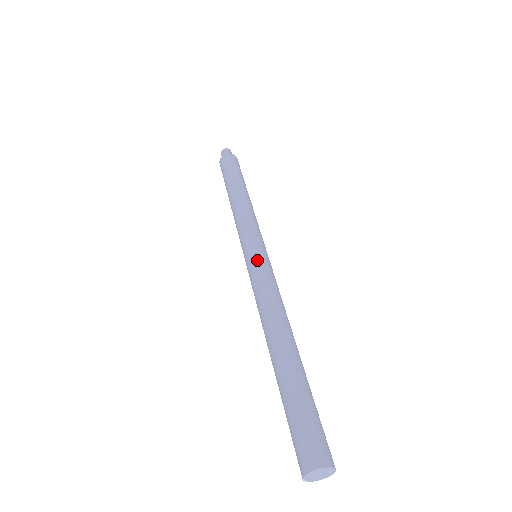
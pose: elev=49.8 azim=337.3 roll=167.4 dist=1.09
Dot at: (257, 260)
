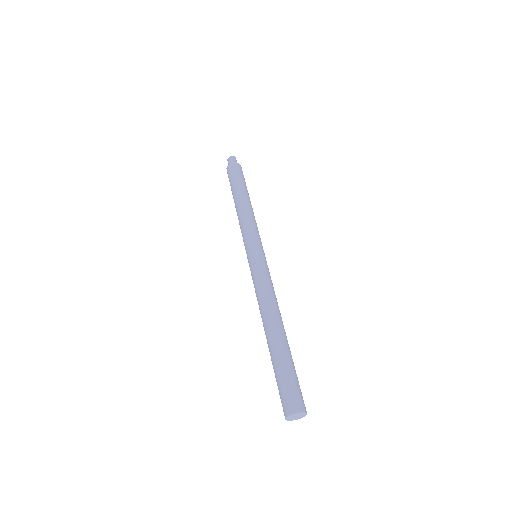
Dot at: (265, 261)
